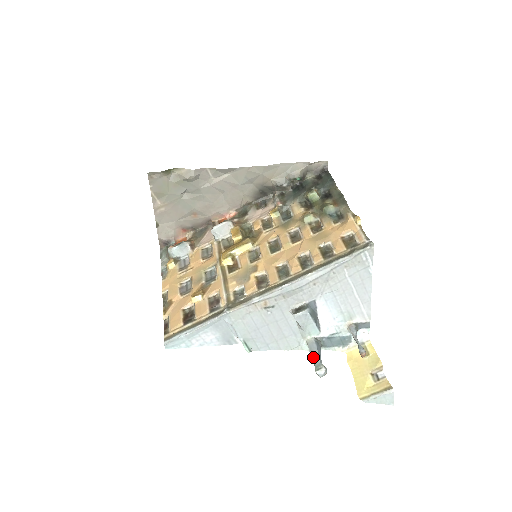
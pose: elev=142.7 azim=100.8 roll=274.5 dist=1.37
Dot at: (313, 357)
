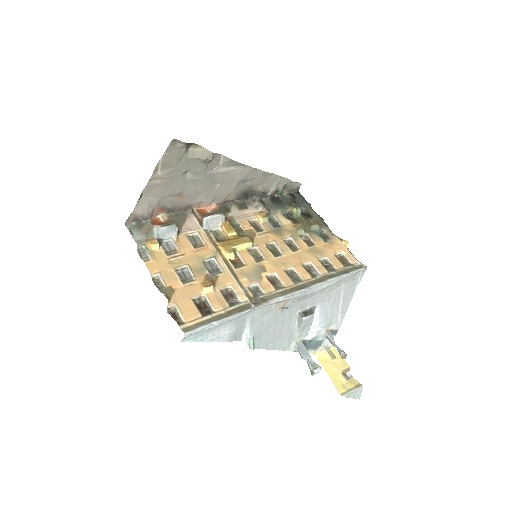
Dot at: (306, 357)
